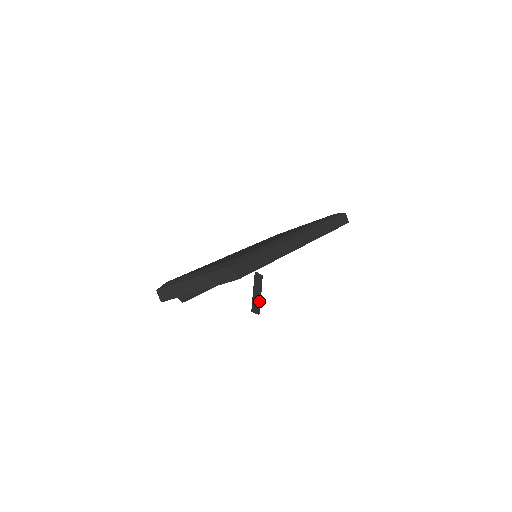
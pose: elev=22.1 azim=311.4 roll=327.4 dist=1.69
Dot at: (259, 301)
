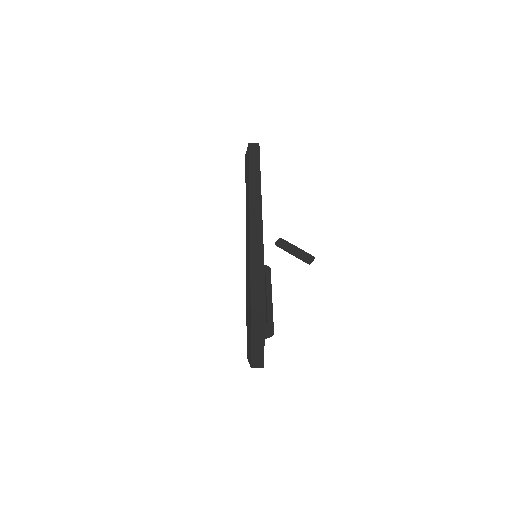
Dot at: (303, 253)
